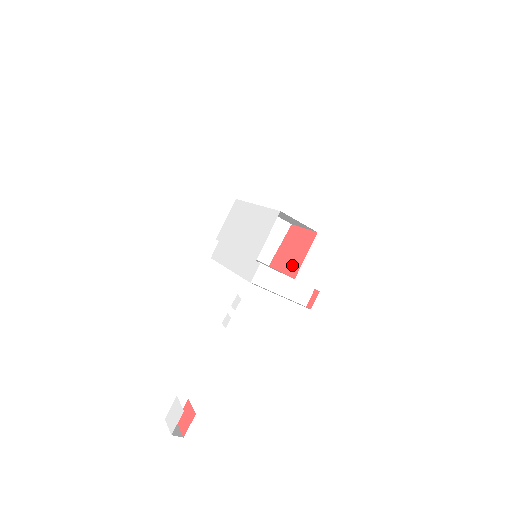
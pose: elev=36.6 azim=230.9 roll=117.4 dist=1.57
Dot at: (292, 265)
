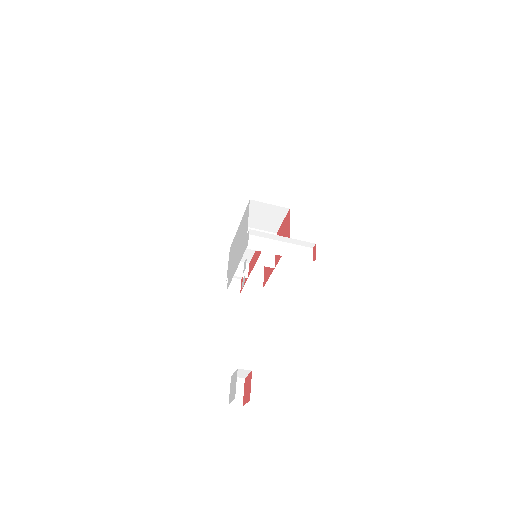
Dot at: occluded
